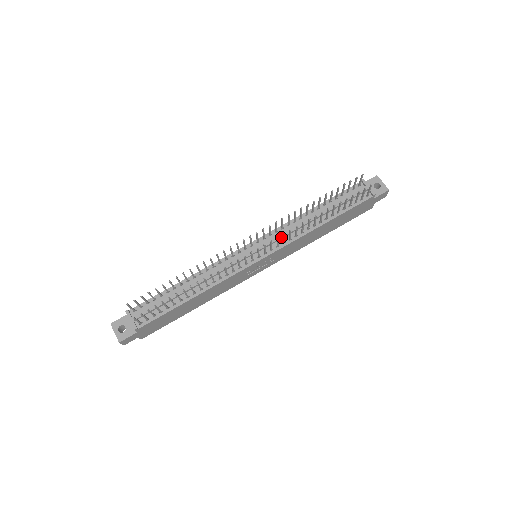
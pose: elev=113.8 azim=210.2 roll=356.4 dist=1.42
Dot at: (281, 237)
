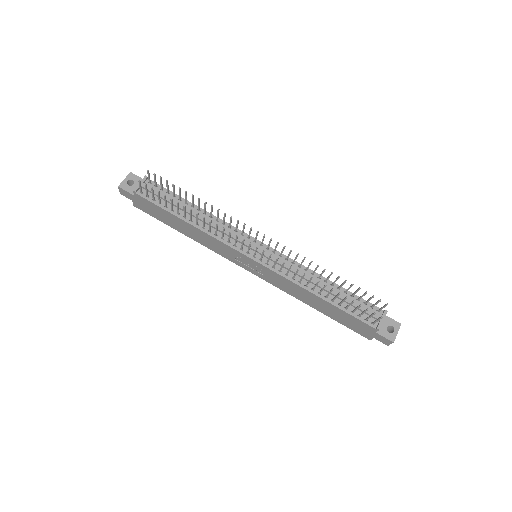
Dot at: (284, 265)
